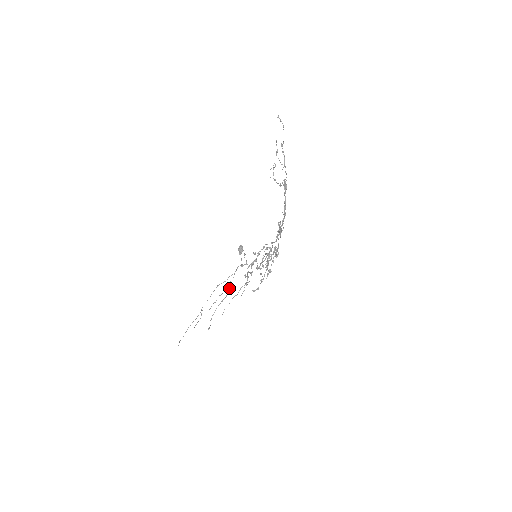
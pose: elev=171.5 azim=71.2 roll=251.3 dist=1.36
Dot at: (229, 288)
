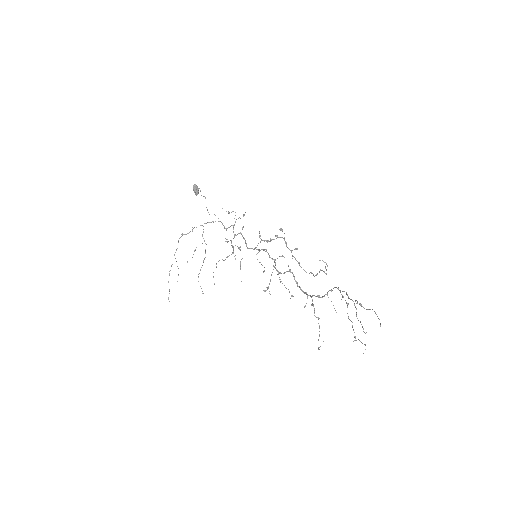
Dot at: occluded
